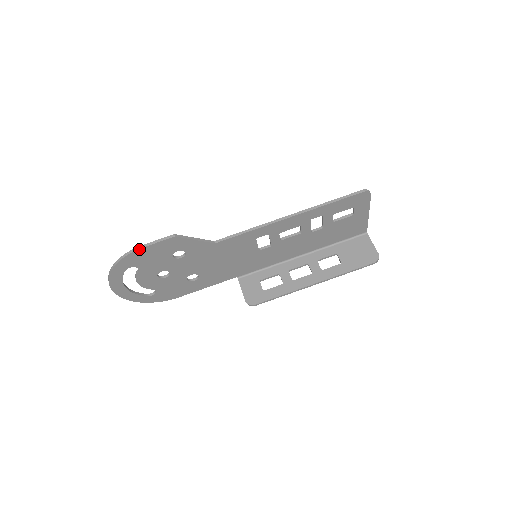
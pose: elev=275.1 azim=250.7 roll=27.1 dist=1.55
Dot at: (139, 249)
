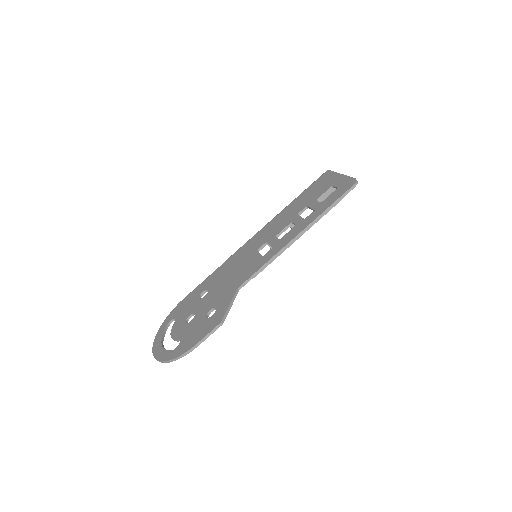
Dot at: occluded
